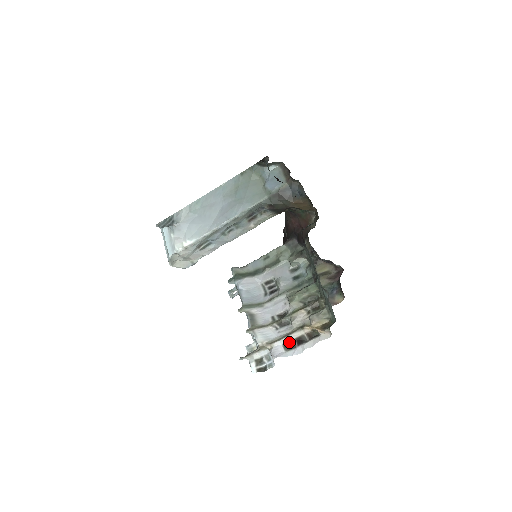
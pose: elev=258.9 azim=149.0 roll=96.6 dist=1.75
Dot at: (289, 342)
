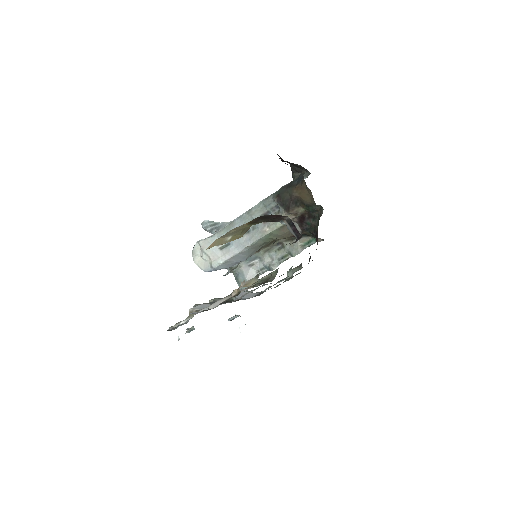
Dot at: occluded
